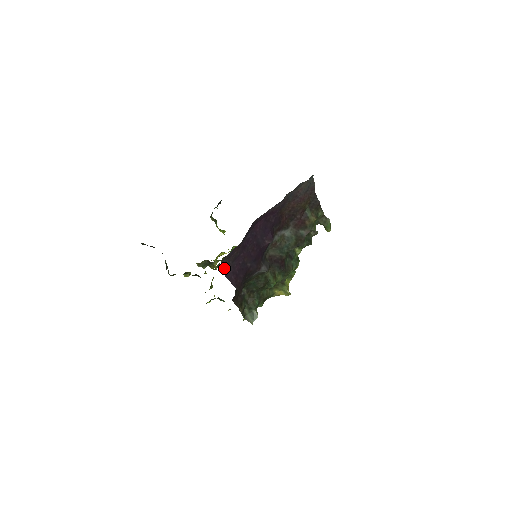
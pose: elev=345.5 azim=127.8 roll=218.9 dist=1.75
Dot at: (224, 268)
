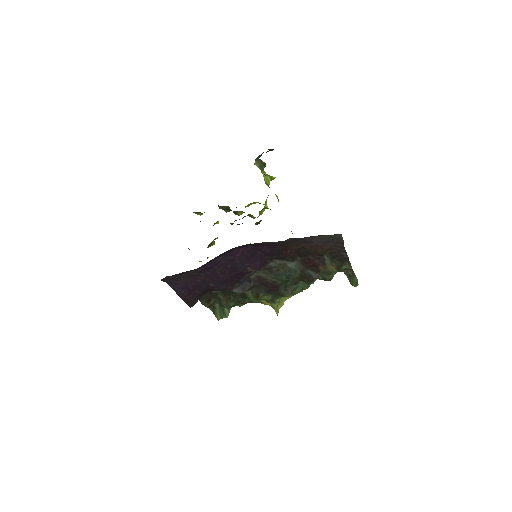
Dot at: (171, 281)
